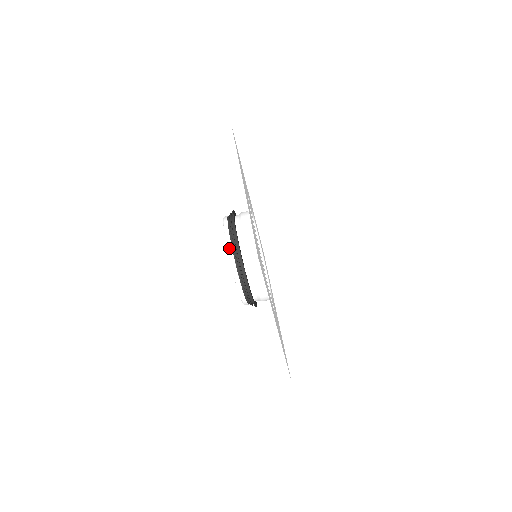
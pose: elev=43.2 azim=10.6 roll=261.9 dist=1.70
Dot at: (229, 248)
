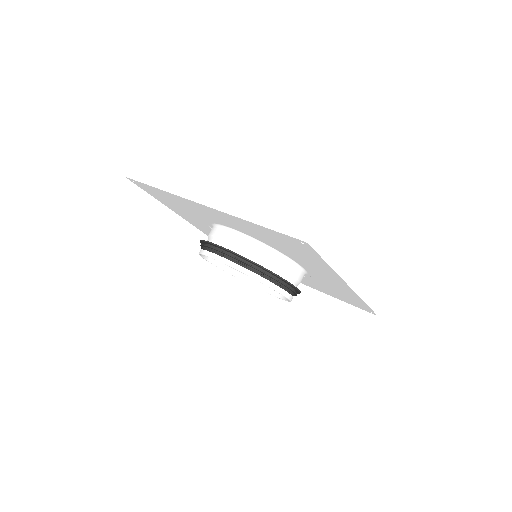
Dot at: (241, 270)
